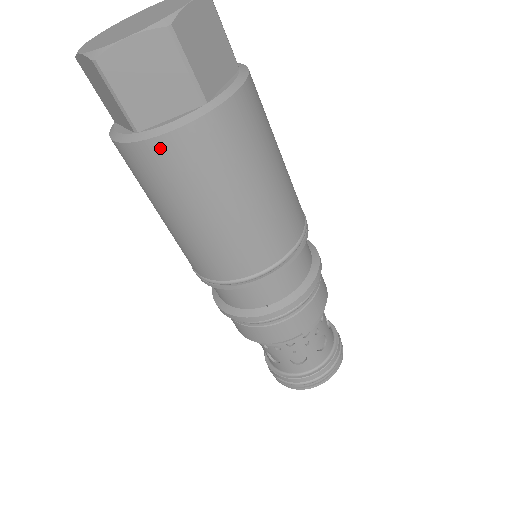
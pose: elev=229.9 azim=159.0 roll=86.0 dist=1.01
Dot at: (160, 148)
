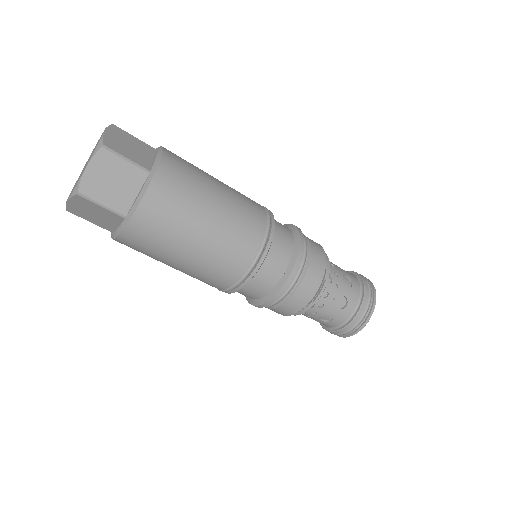
Dot at: (143, 213)
